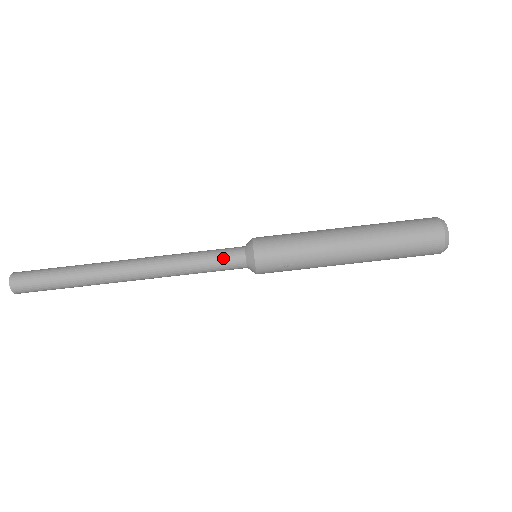
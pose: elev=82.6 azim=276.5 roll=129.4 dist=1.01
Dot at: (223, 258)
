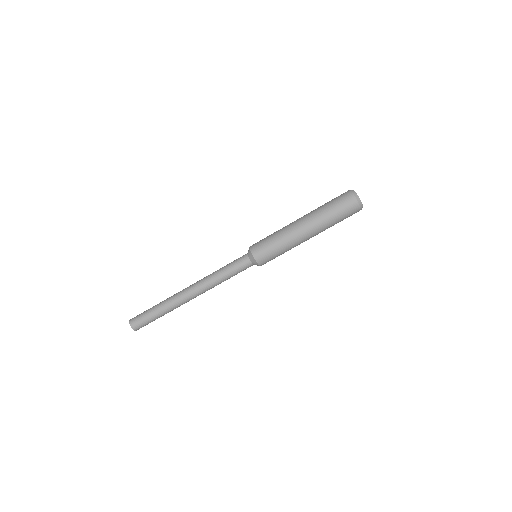
Dot at: (241, 271)
